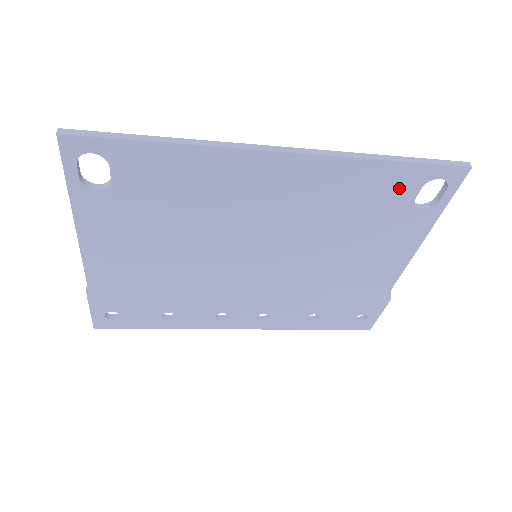
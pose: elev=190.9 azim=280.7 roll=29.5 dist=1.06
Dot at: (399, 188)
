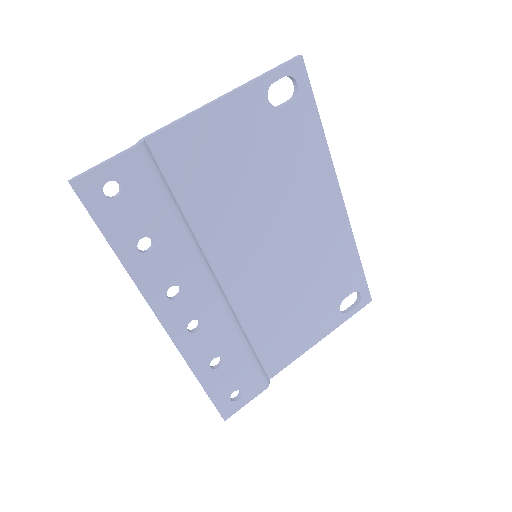
Dot at: (347, 282)
